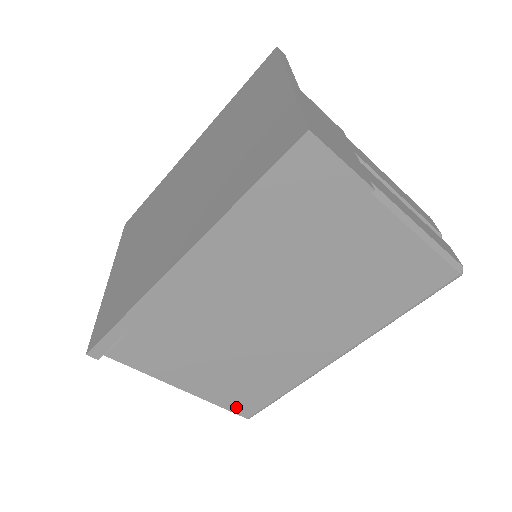
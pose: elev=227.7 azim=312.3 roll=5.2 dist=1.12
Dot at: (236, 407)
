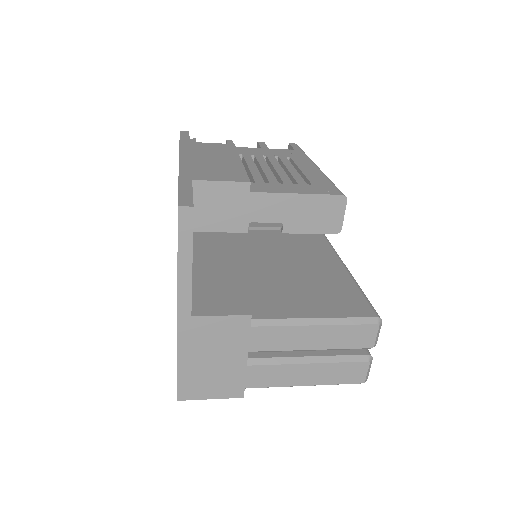
Dot at: occluded
